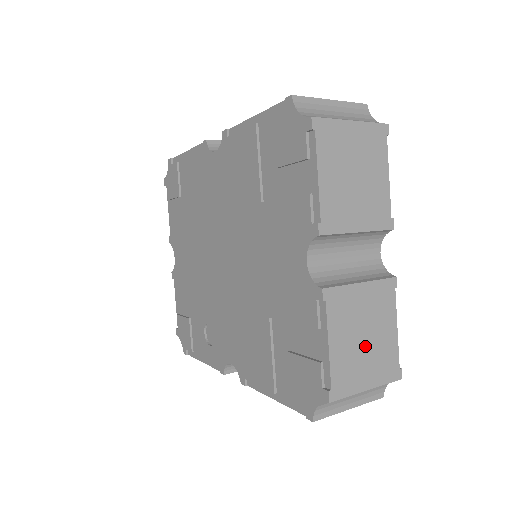
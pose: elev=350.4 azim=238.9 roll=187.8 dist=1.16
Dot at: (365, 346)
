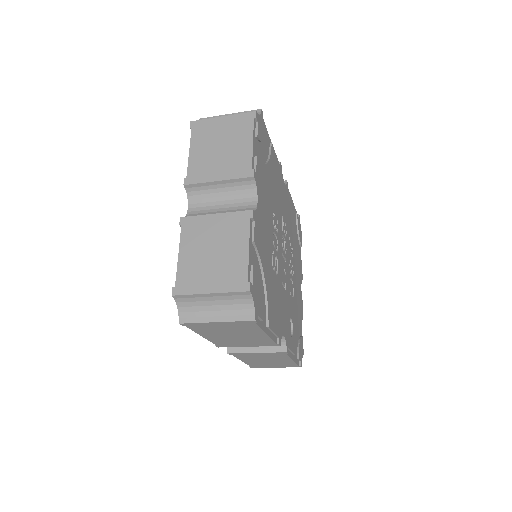
Dot at: (212, 259)
